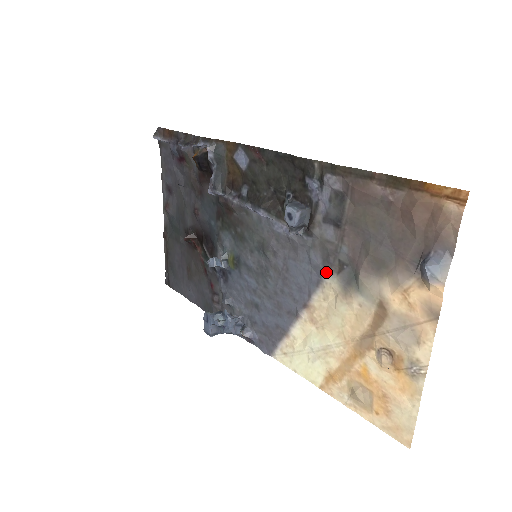
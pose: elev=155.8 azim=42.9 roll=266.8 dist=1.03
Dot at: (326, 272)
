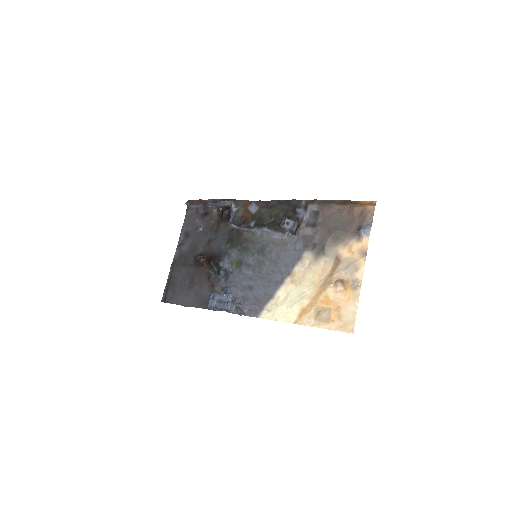
Dot at: (305, 251)
